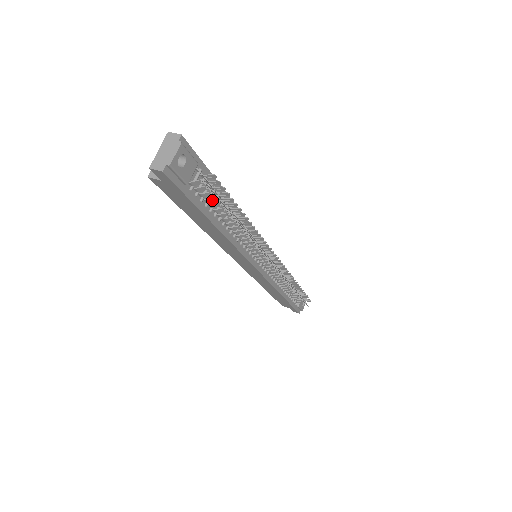
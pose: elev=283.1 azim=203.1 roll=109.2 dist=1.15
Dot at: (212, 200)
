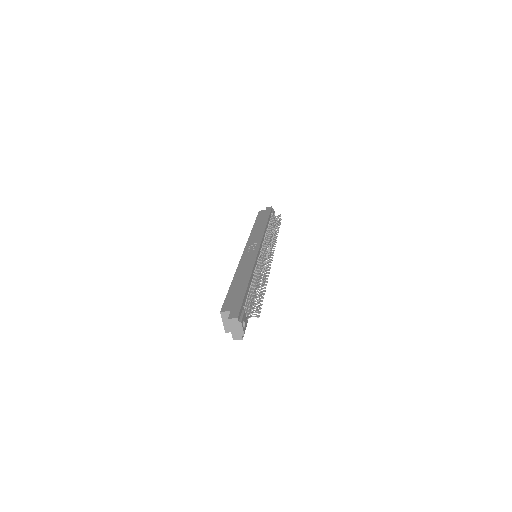
Dot at: occluded
